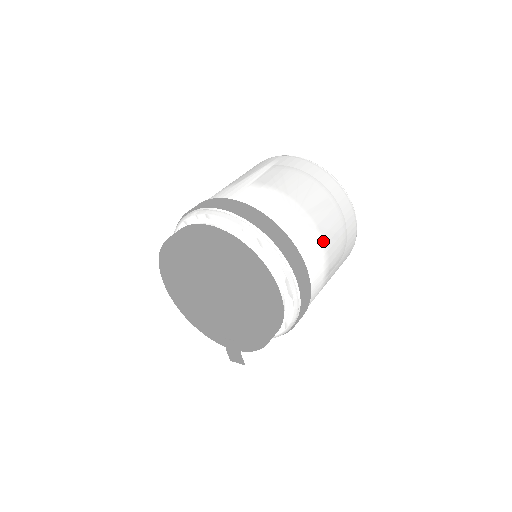
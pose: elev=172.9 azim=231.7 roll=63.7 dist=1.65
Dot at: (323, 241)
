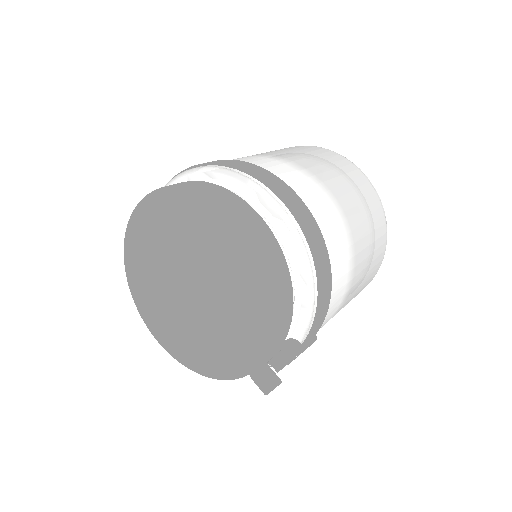
Dot at: (309, 172)
